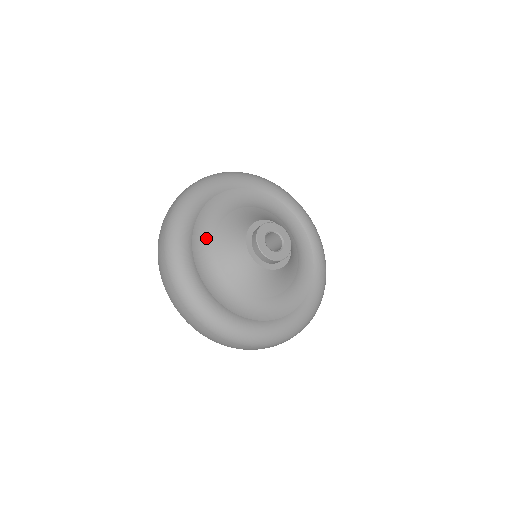
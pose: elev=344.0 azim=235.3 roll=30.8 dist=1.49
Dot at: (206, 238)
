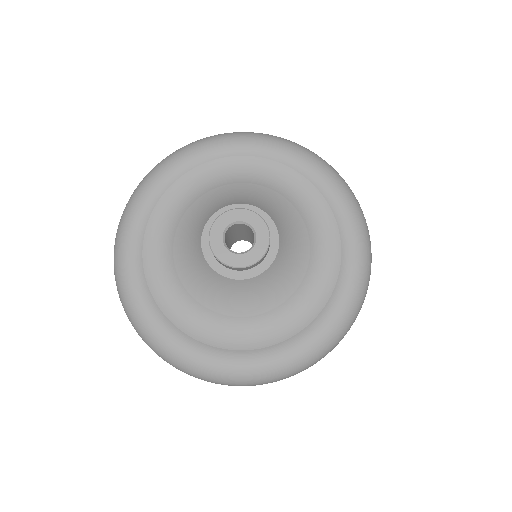
Dot at: (176, 209)
